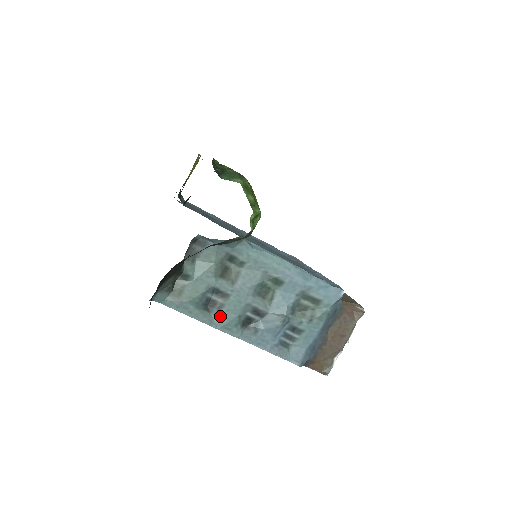
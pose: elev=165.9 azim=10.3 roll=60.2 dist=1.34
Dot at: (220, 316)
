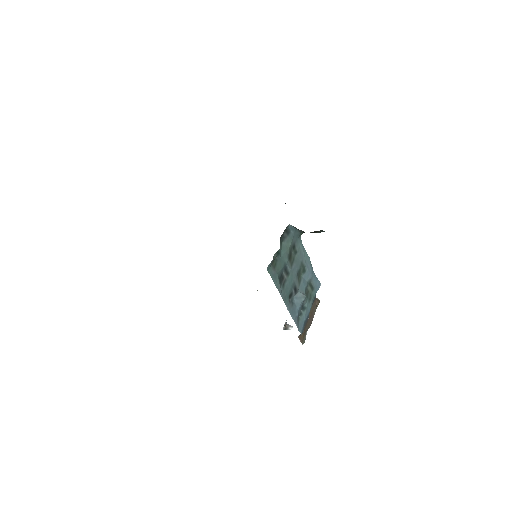
Dot at: (284, 288)
